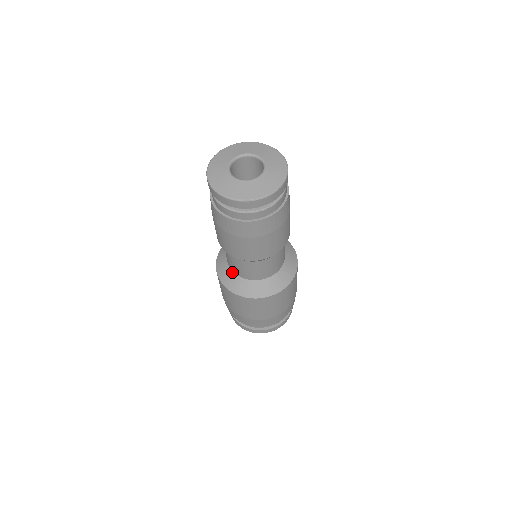
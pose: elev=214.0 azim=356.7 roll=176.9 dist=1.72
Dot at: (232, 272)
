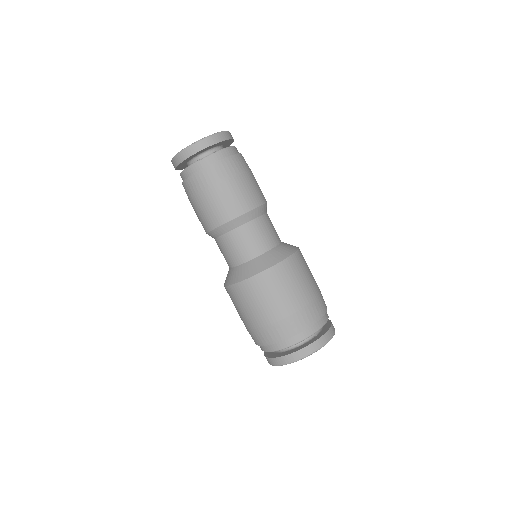
Dot at: (232, 269)
